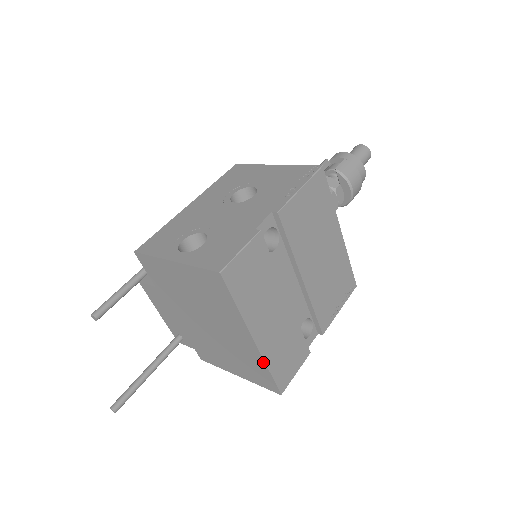
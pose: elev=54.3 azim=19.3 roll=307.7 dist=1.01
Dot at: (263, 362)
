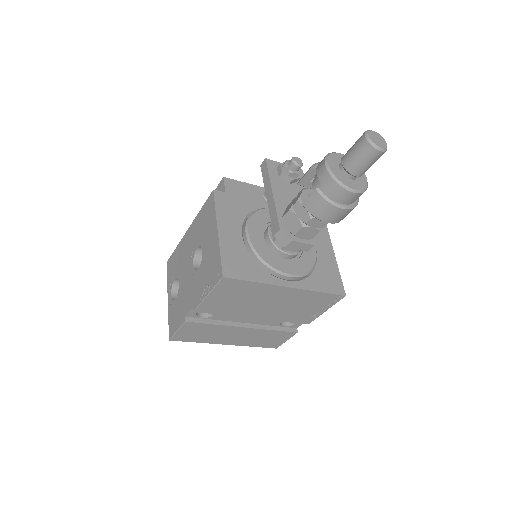
Dot at: (246, 345)
